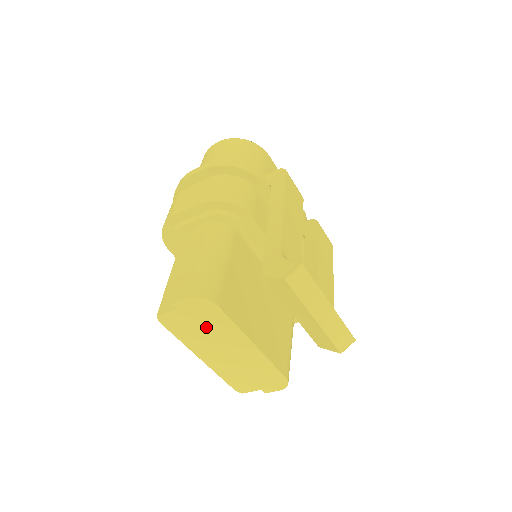
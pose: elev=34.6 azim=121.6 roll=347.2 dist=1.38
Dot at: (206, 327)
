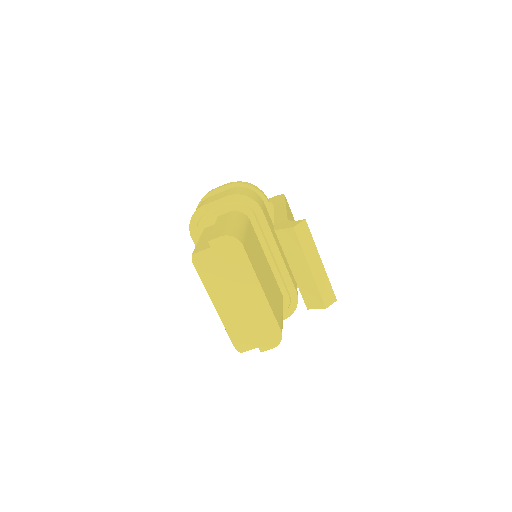
Dot at: (228, 268)
